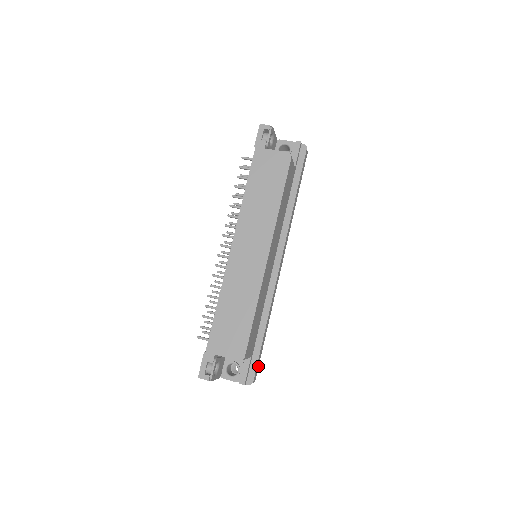
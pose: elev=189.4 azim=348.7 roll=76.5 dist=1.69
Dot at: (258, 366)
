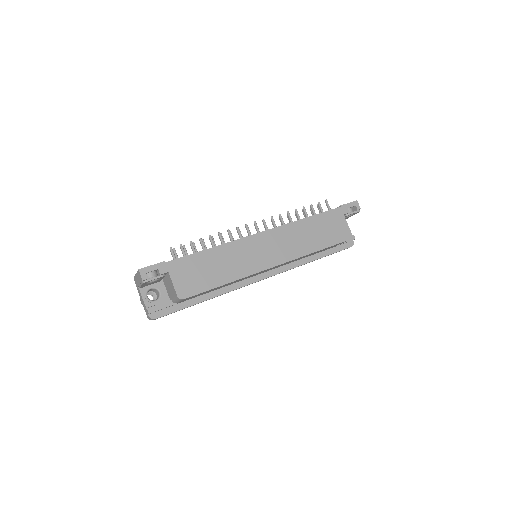
Dot at: occluded
